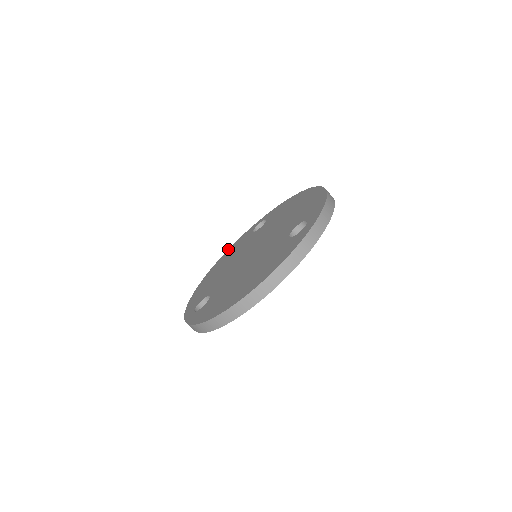
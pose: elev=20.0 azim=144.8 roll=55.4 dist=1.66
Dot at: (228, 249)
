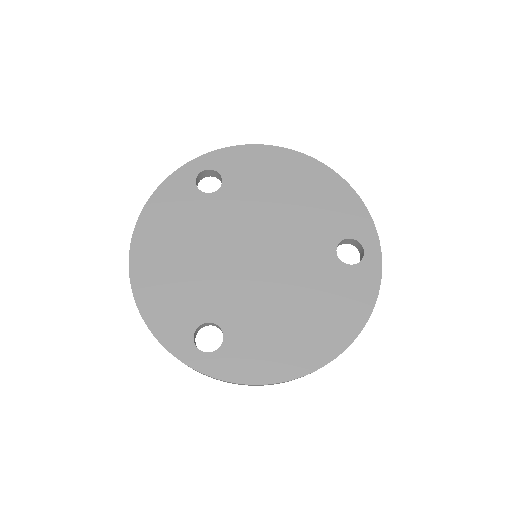
Dot at: (146, 205)
